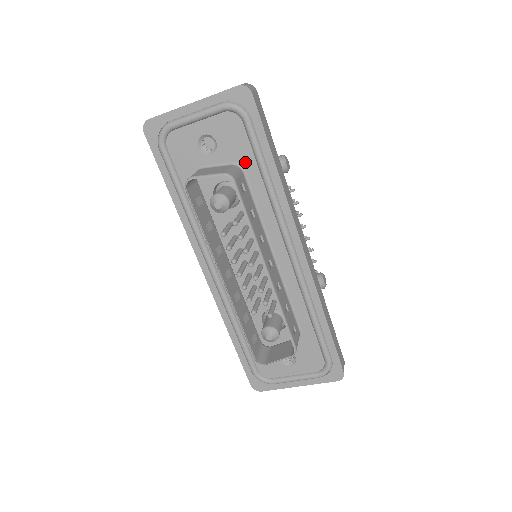
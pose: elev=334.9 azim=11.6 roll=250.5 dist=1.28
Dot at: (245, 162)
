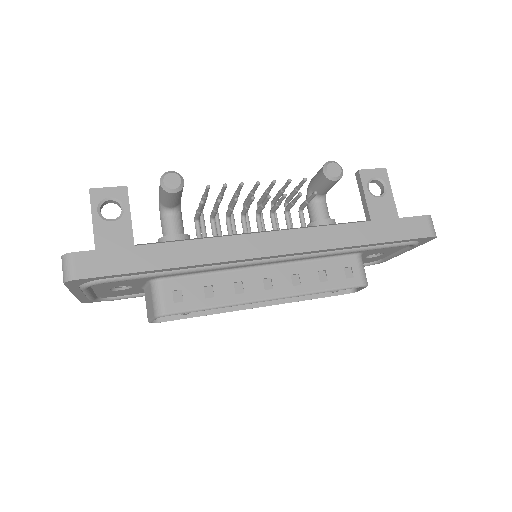
Dot at: (152, 278)
